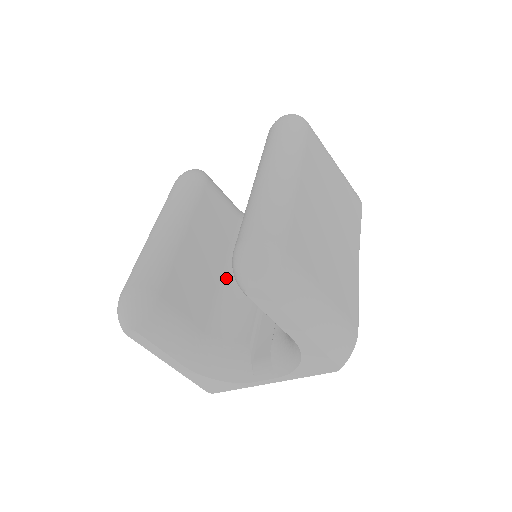
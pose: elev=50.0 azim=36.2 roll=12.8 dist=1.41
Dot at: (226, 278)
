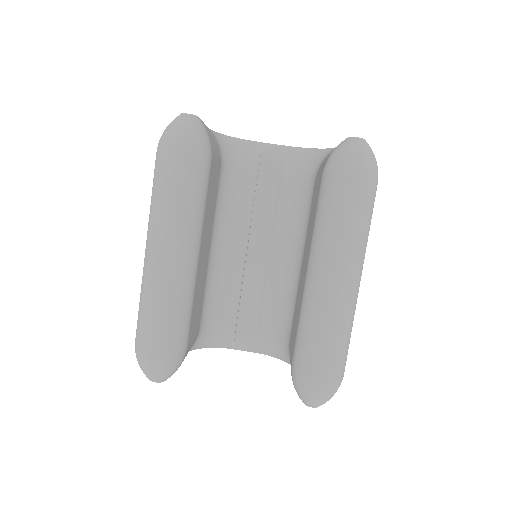
Dot at: (211, 256)
